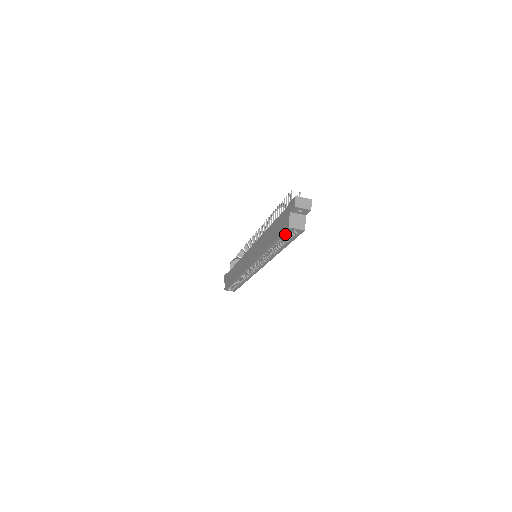
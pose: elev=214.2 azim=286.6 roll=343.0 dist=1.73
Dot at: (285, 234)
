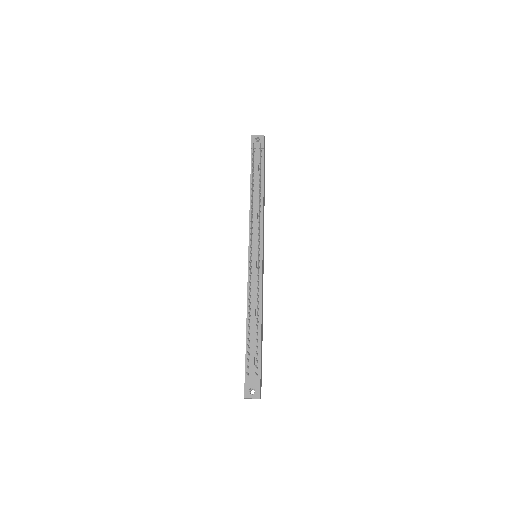
Dot at: occluded
